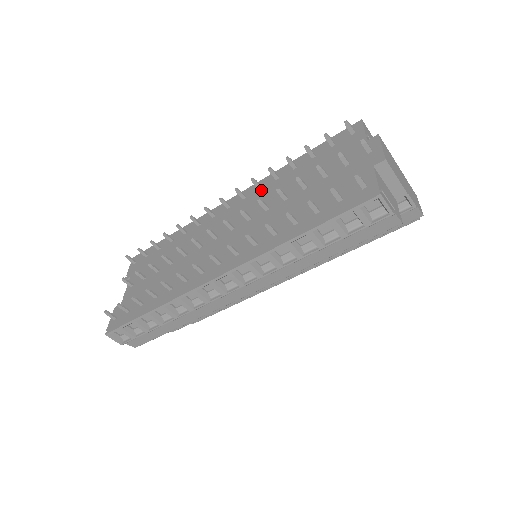
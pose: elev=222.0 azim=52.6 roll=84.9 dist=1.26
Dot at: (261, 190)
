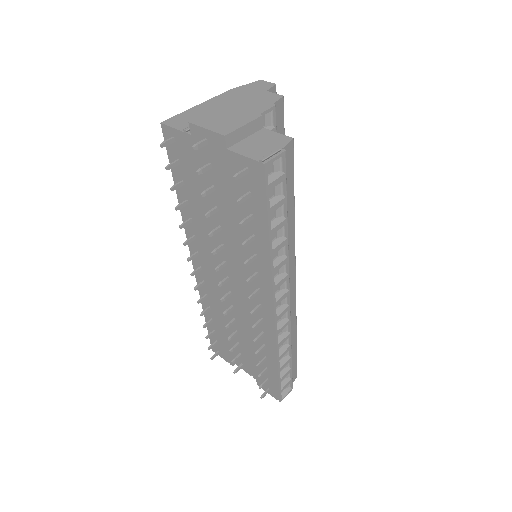
Dot at: (197, 238)
